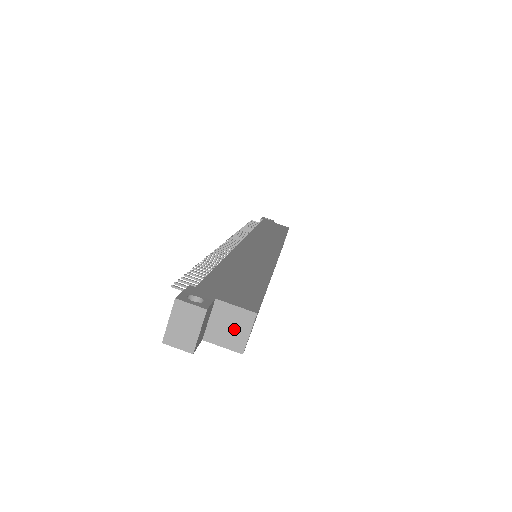
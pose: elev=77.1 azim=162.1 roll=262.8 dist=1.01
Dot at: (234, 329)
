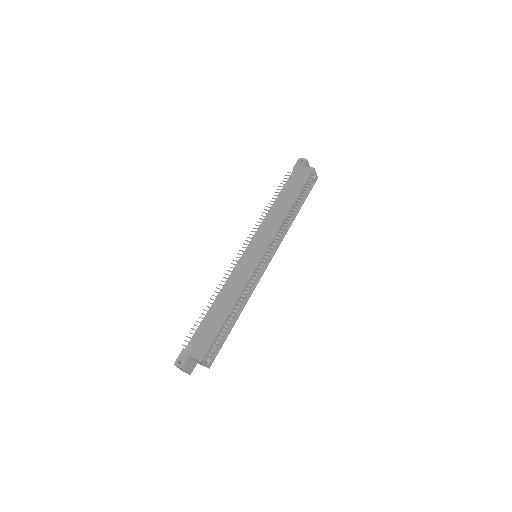
Dot at: (201, 363)
